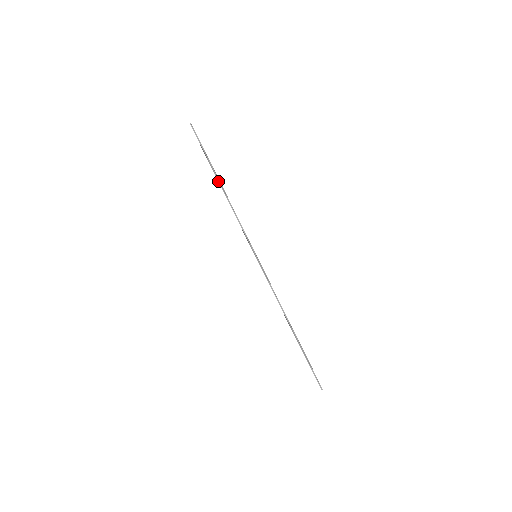
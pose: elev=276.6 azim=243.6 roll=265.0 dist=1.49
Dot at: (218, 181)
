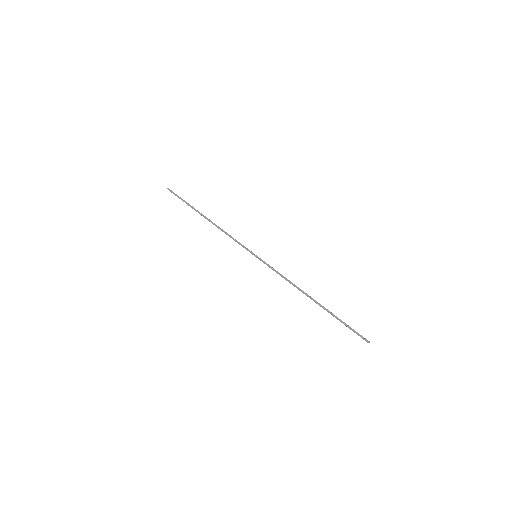
Dot at: (203, 215)
